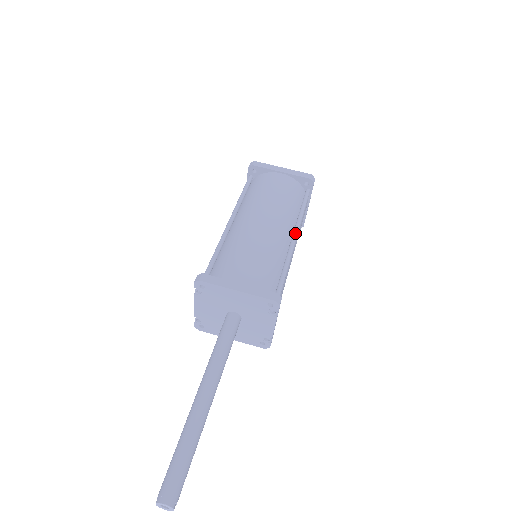
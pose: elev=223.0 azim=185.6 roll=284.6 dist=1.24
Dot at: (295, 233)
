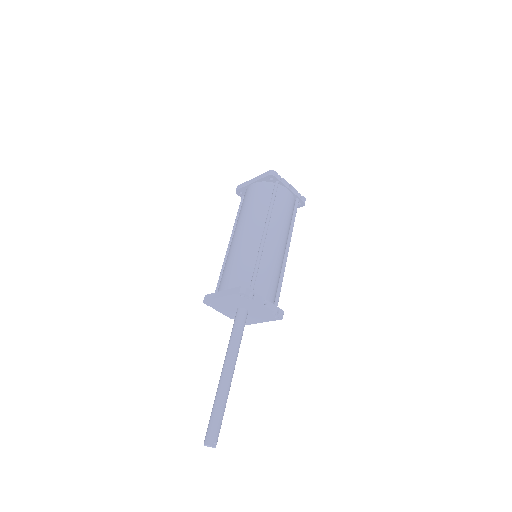
Dot at: (264, 227)
